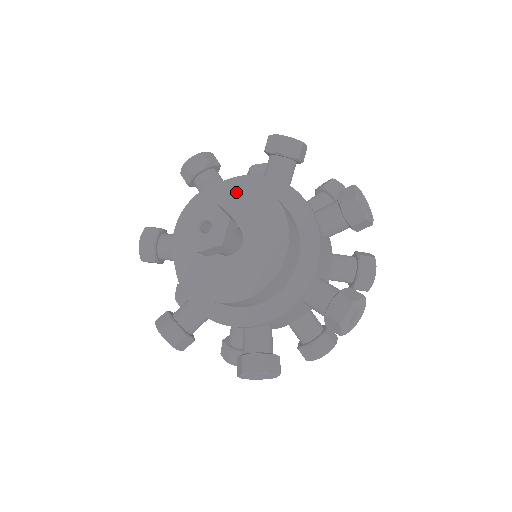
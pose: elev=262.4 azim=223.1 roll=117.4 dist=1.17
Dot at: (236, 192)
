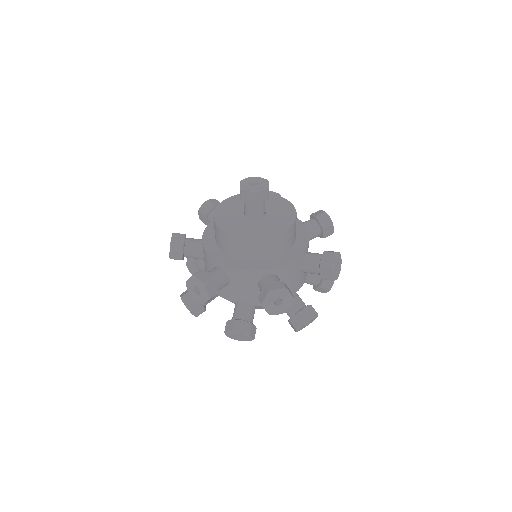
Dot at: (280, 202)
